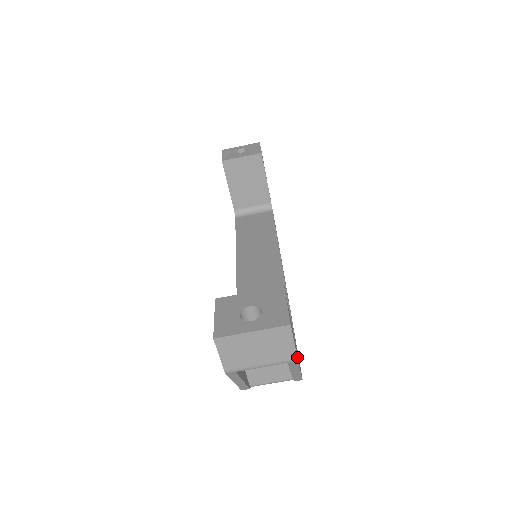
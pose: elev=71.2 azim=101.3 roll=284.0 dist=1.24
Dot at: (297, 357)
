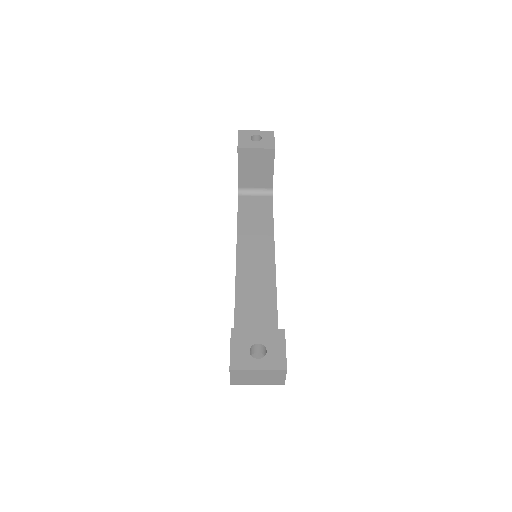
Dot at: occluded
